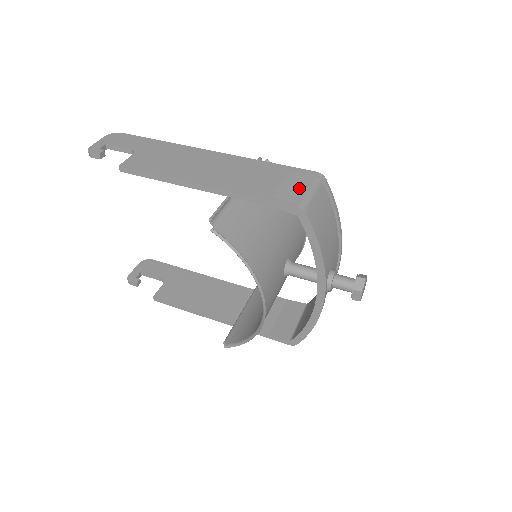
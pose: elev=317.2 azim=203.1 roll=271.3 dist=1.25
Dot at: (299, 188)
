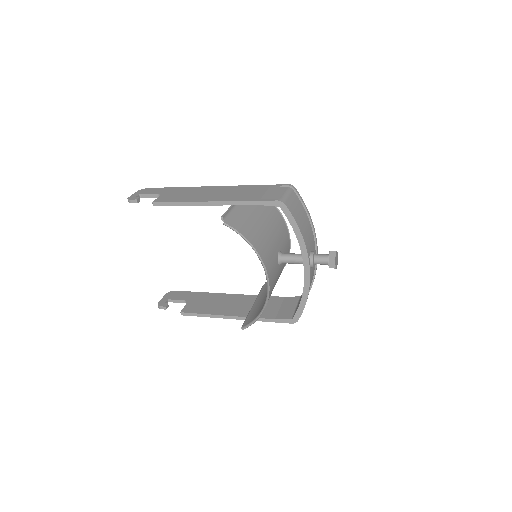
Dot at: (278, 193)
